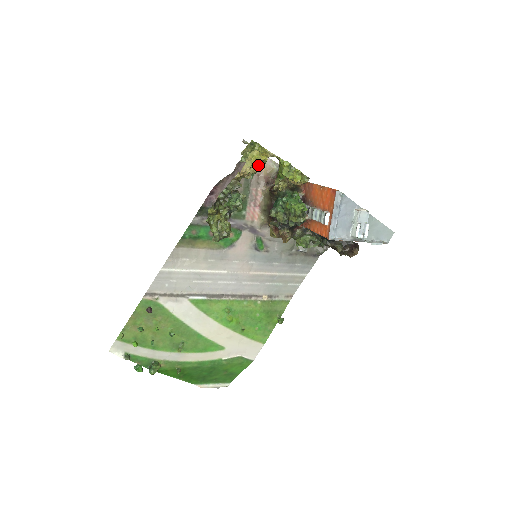
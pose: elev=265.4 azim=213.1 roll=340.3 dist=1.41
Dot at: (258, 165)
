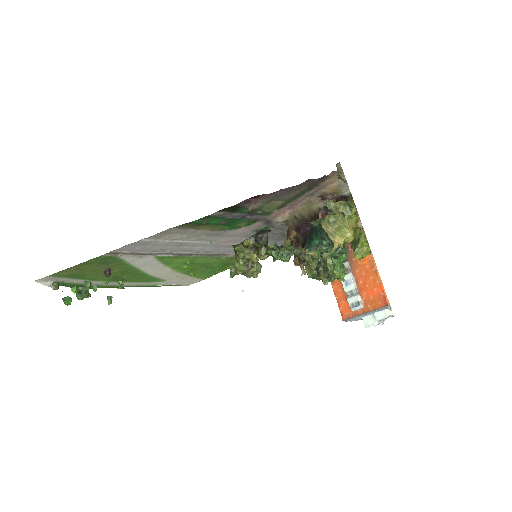
Dot at: occluded
